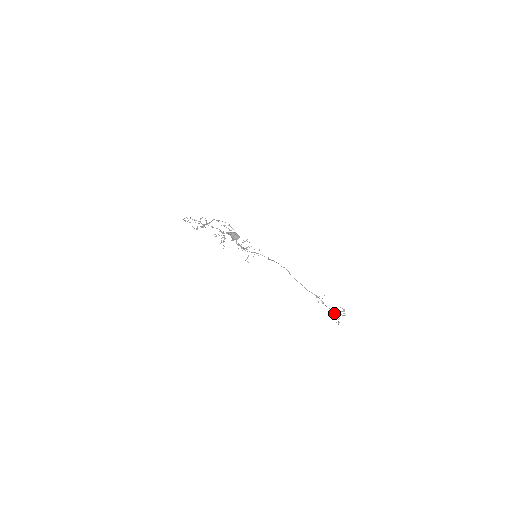
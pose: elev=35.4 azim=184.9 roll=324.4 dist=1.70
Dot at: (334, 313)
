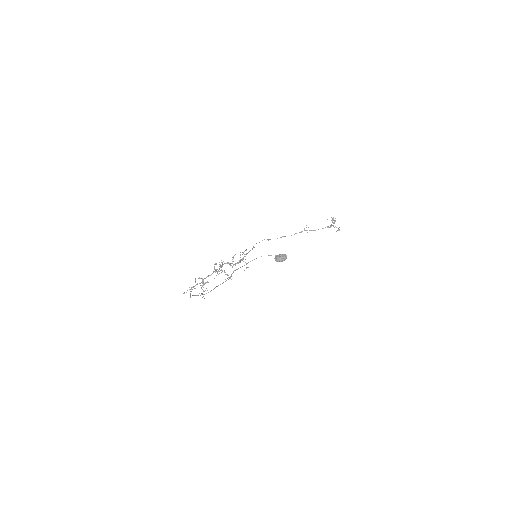
Dot at: (329, 227)
